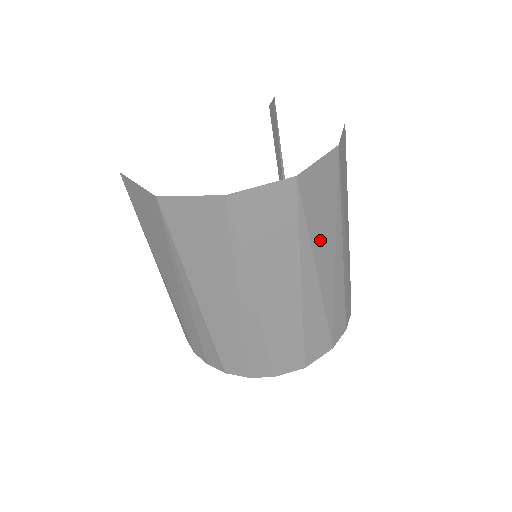
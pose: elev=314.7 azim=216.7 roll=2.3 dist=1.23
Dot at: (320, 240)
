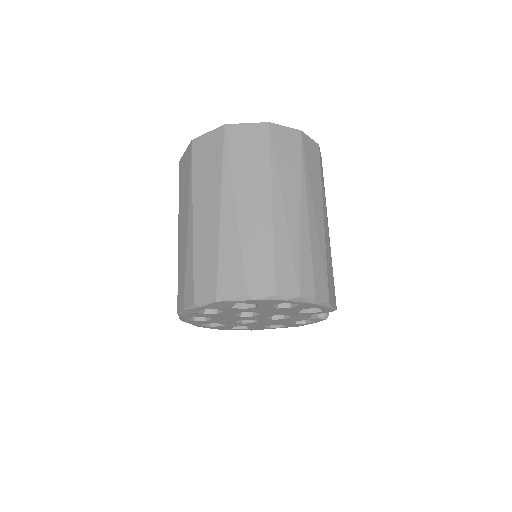
Dot at: (242, 175)
